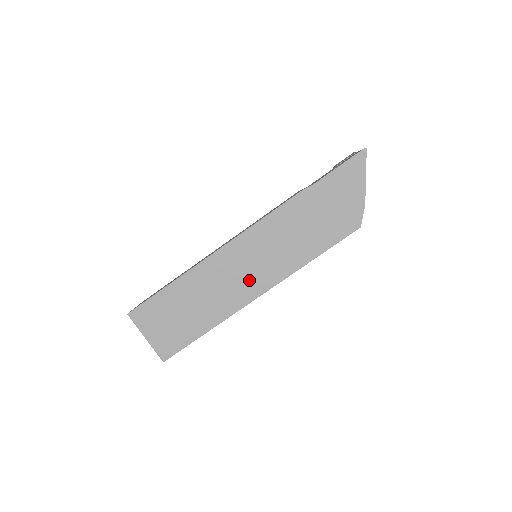
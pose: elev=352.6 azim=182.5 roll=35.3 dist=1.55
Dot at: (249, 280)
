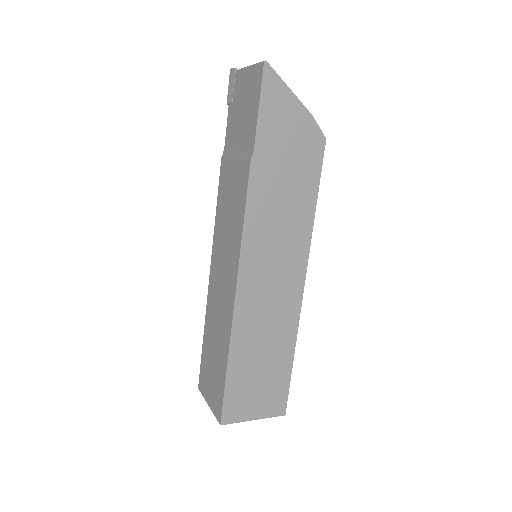
Dot at: (284, 285)
